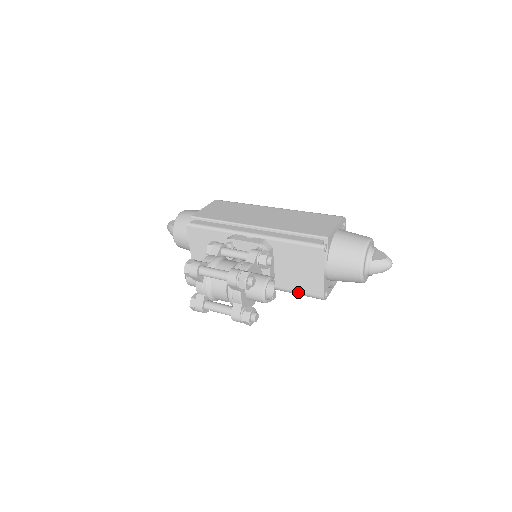
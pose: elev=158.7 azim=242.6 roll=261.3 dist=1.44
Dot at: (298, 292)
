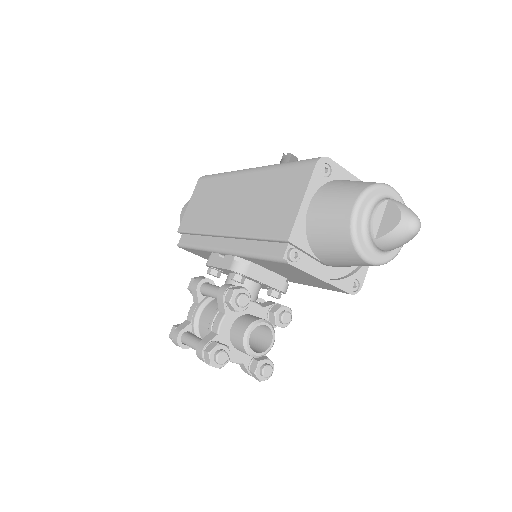
Dot at: (322, 288)
